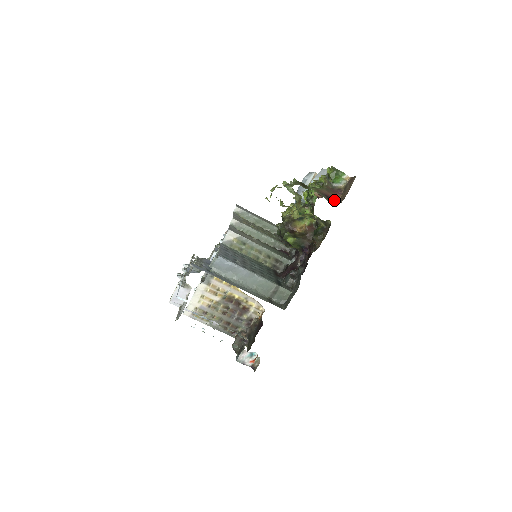
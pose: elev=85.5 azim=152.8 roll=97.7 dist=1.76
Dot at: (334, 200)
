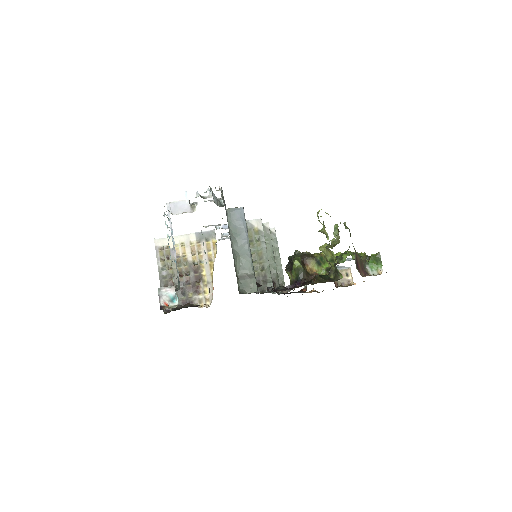
Dot at: (359, 270)
